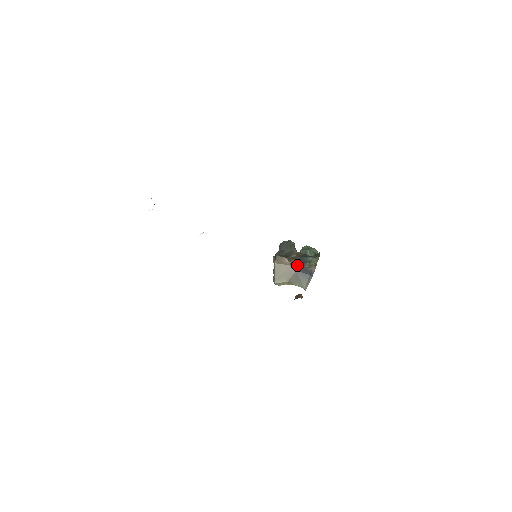
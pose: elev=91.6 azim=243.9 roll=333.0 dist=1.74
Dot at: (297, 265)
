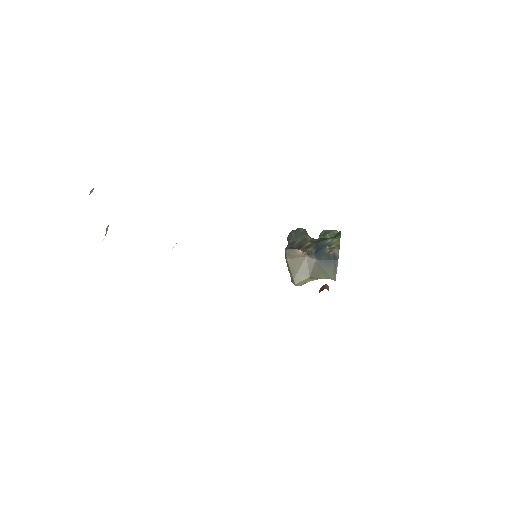
Dot at: (315, 253)
